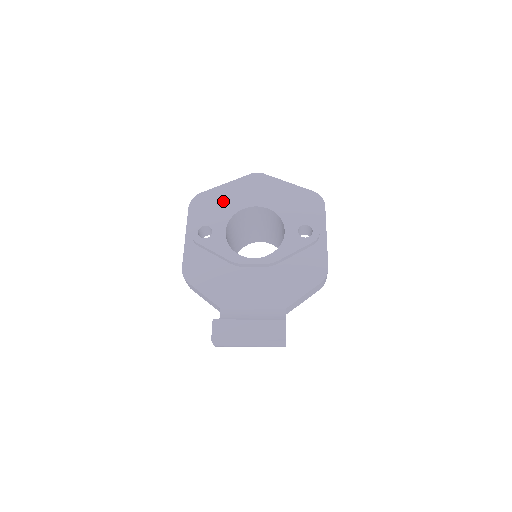
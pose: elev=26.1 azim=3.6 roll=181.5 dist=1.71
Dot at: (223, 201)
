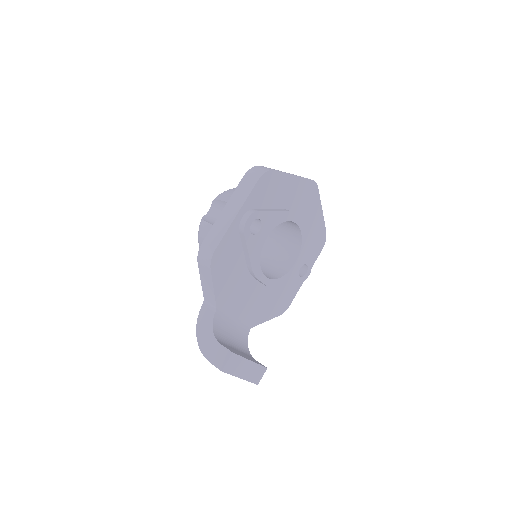
Dot at: (282, 195)
